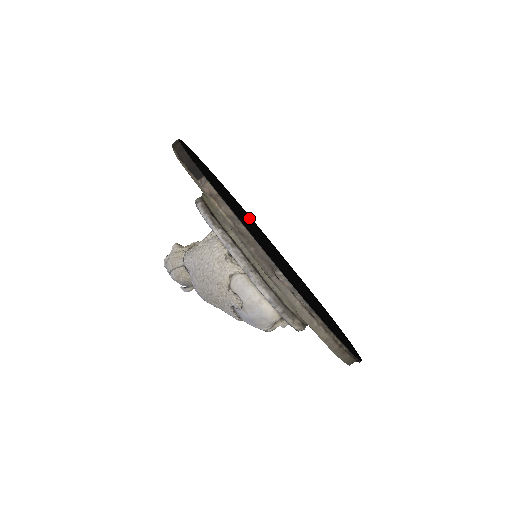
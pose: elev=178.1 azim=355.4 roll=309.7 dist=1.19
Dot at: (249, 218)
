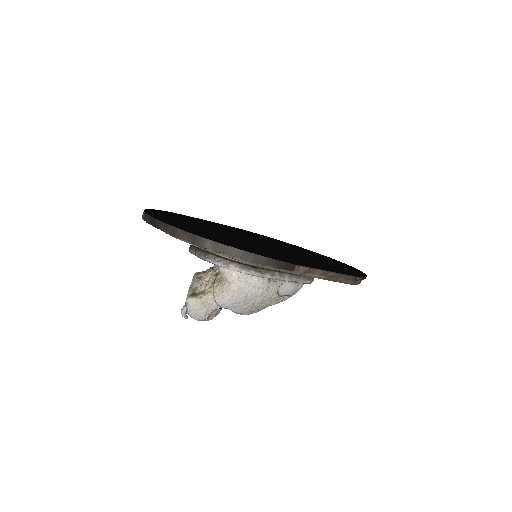
Dot at: occluded
